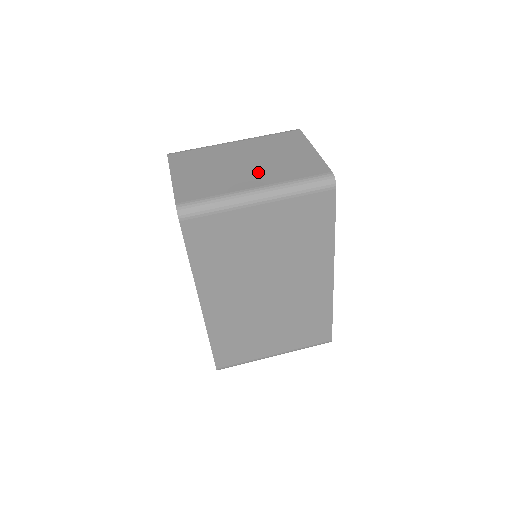
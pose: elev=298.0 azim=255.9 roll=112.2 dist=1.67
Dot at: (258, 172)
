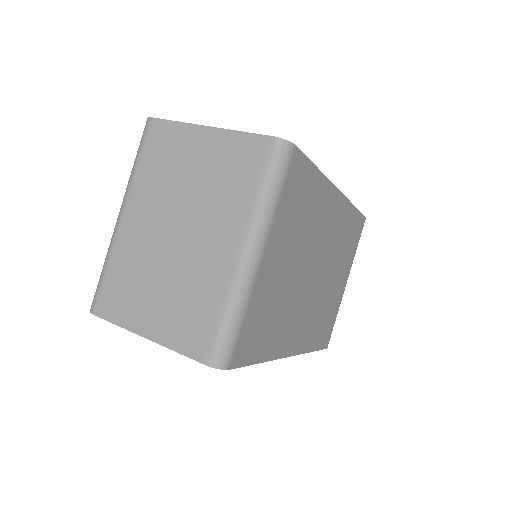
Dot at: (209, 228)
